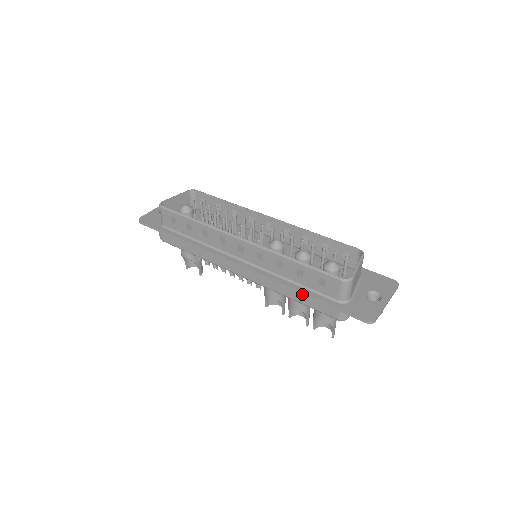
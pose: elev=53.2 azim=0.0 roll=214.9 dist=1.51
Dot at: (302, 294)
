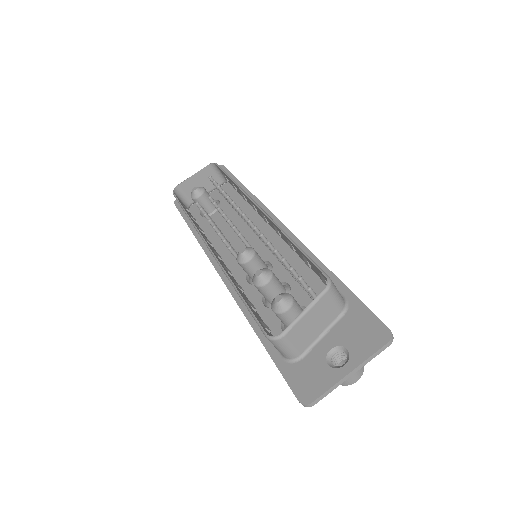
Dot at: (256, 333)
